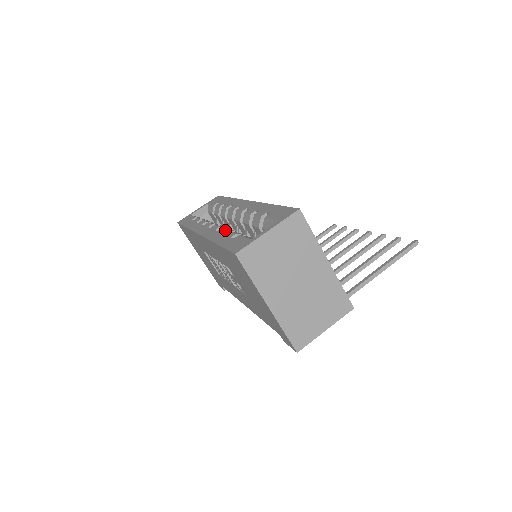
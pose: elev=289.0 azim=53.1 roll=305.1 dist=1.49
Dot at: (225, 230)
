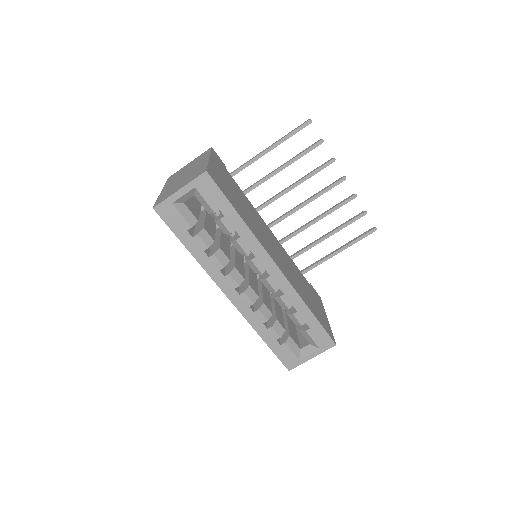
Dot at: (265, 321)
